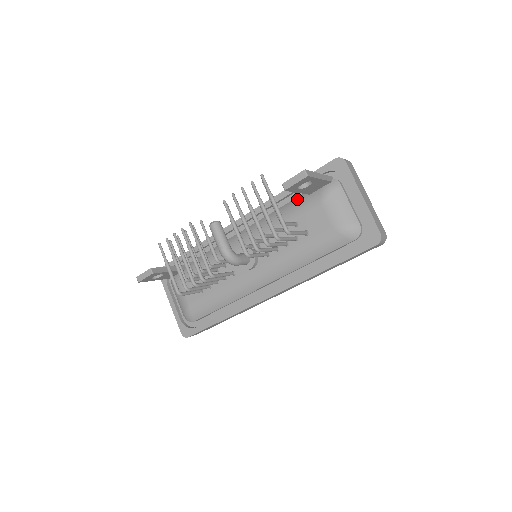
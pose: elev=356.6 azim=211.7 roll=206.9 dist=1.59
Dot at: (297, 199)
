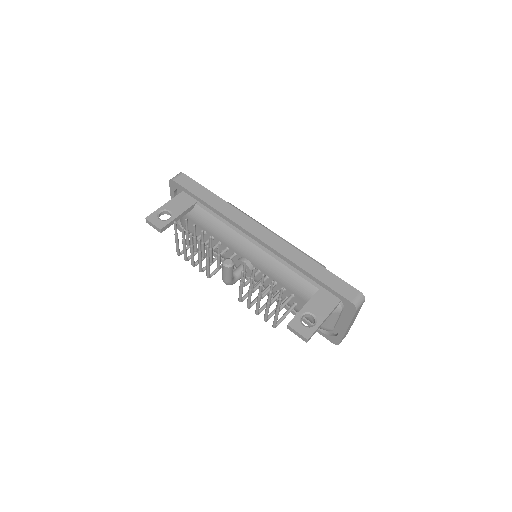
Dot at: (306, 284)
